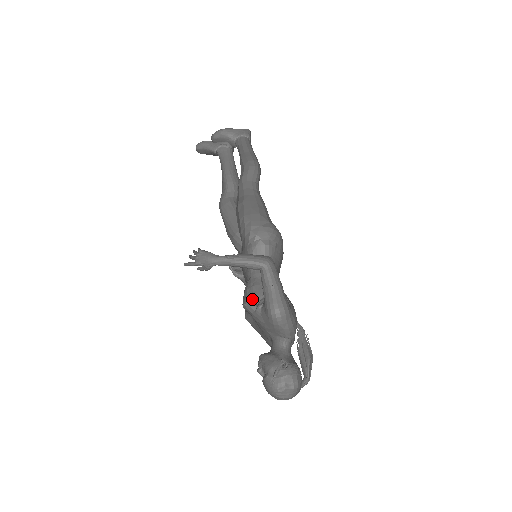
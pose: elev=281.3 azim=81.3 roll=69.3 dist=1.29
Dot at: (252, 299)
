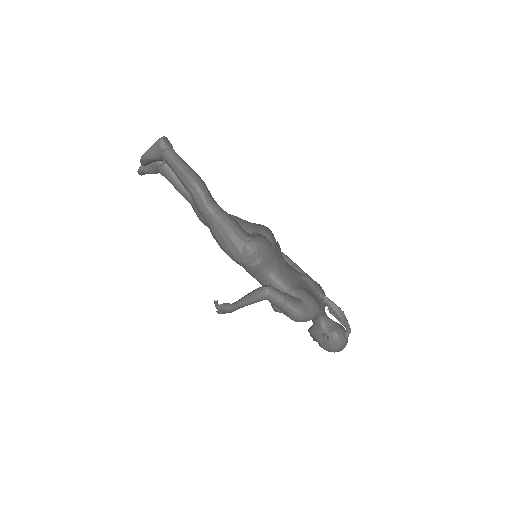
Dot at: (276, 308)
